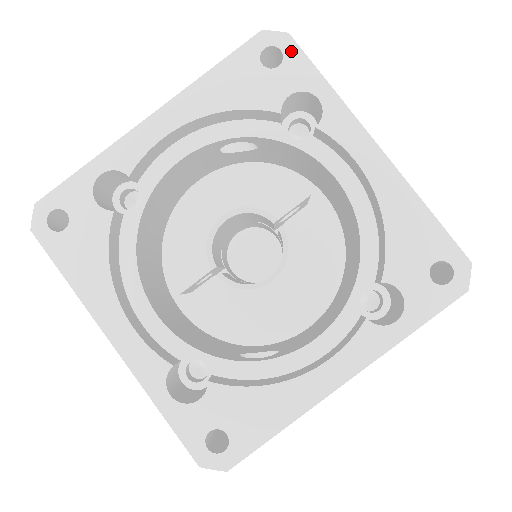
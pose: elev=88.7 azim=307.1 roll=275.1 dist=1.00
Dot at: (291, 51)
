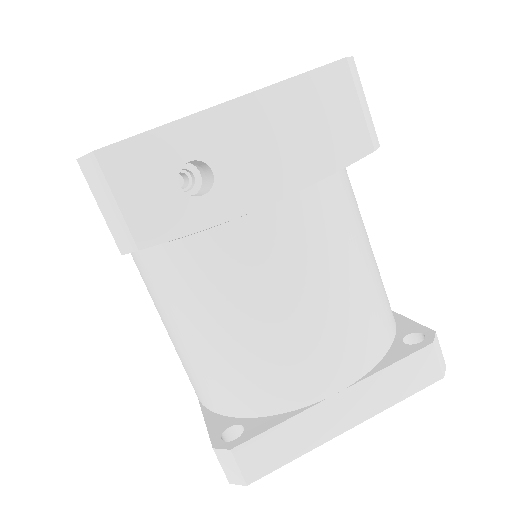
Dot at: occluded
